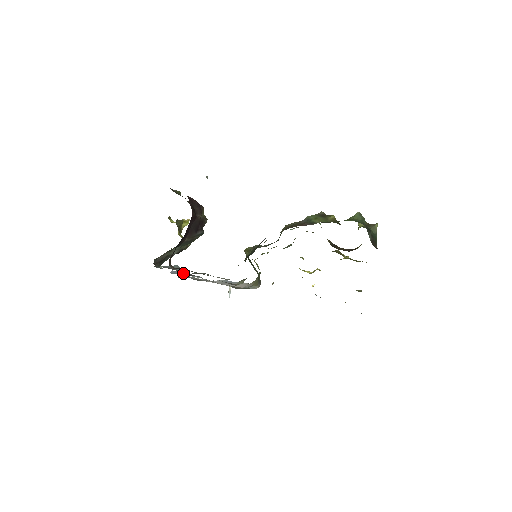
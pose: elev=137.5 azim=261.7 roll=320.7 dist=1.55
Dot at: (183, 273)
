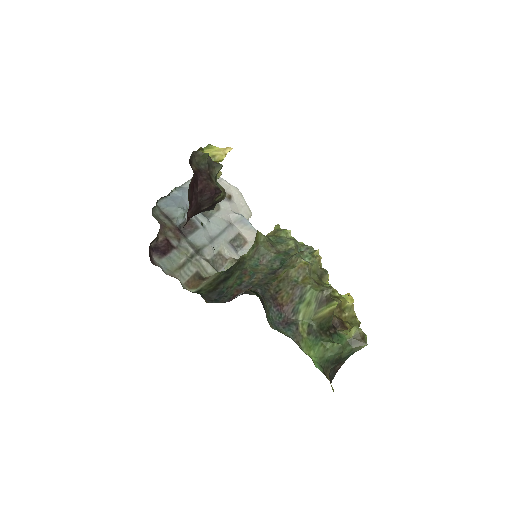
Dot at: (185, 220)
